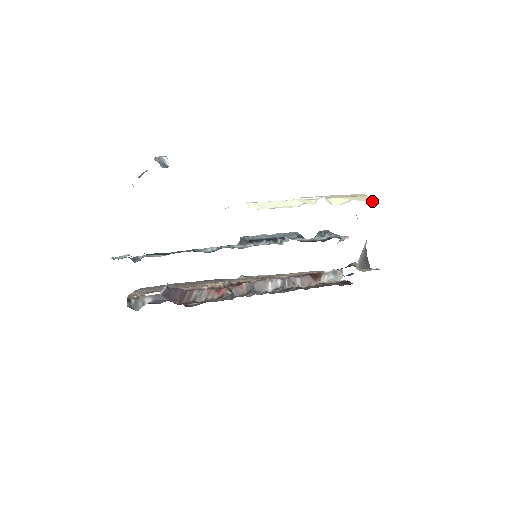
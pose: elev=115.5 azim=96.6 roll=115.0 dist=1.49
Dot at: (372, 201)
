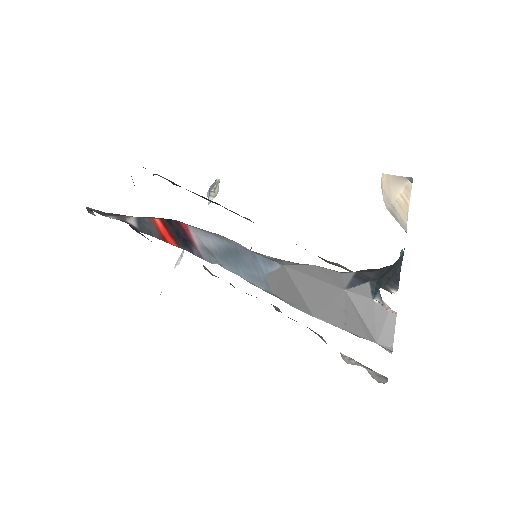
Dot at: occluded
